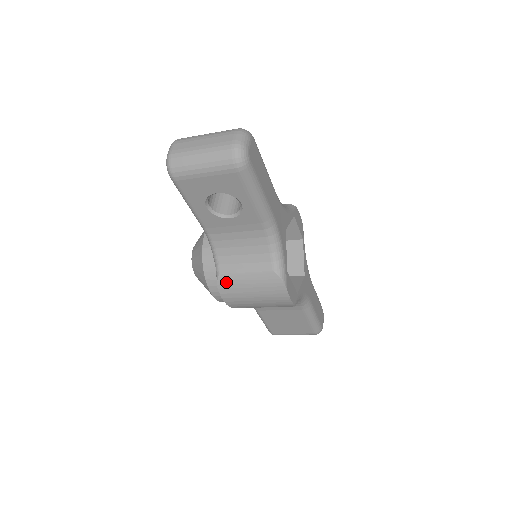
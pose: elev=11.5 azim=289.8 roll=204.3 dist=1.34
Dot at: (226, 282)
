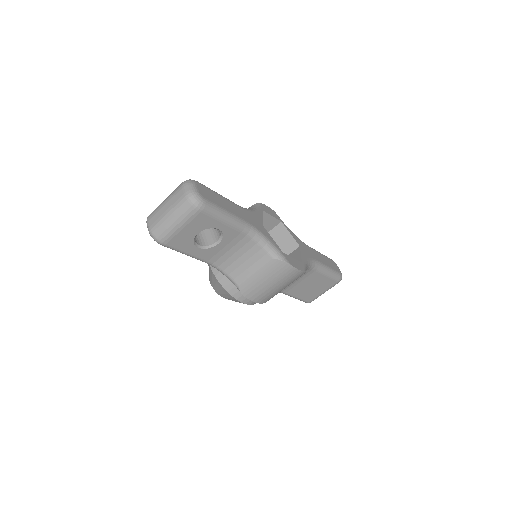
Dot at: (247, 288)
